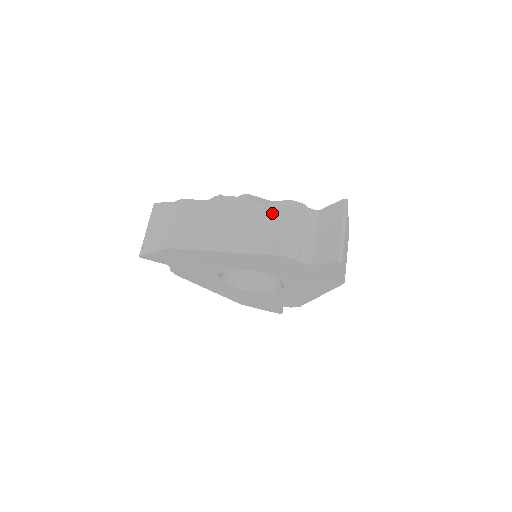
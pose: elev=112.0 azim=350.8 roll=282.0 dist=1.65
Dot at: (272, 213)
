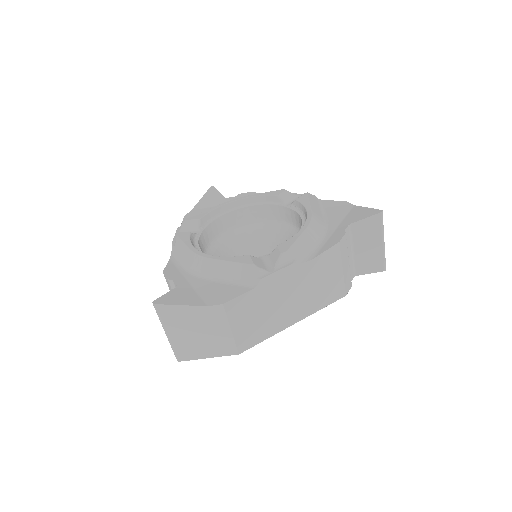
Dot at: (326, 265)
